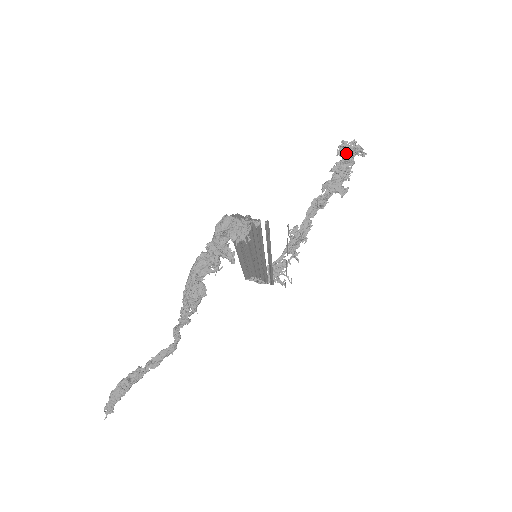
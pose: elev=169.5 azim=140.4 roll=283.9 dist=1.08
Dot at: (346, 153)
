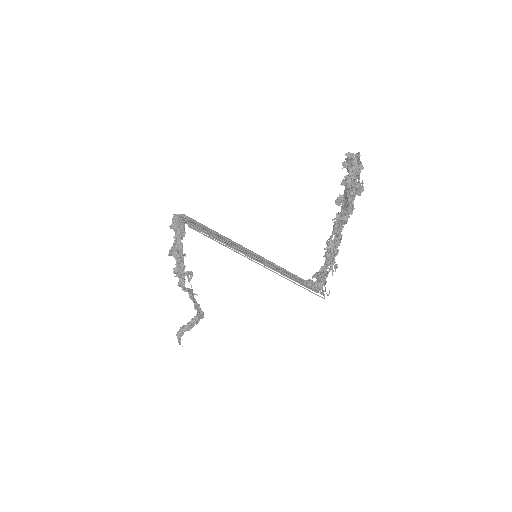
Dot at: (349, 166)
